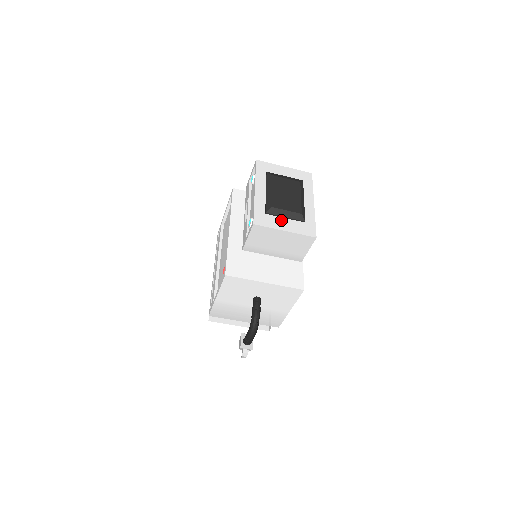
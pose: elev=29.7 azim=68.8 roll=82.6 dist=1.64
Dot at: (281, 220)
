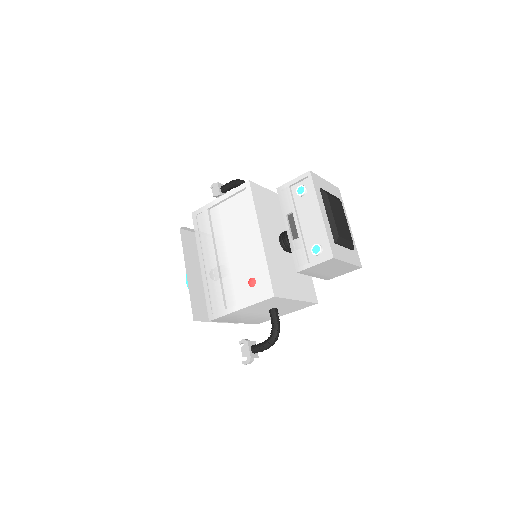
Dot at: (343, 250)
